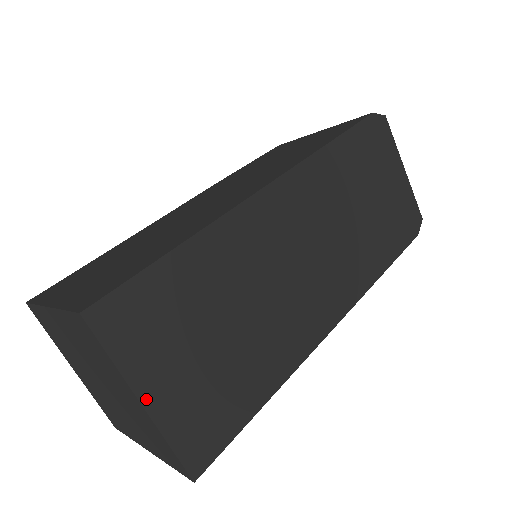
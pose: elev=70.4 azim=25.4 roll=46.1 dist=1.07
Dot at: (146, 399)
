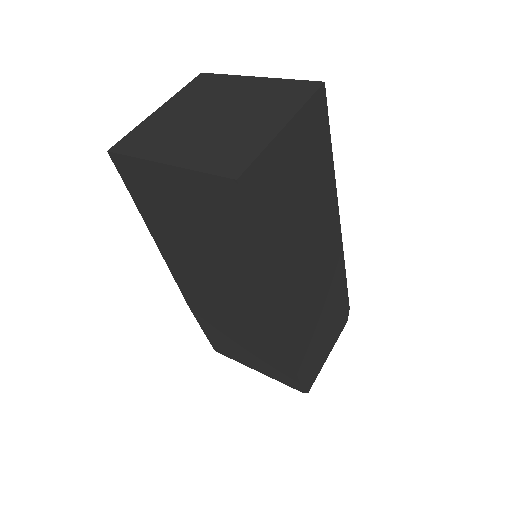
Dot at: (286, 130)
